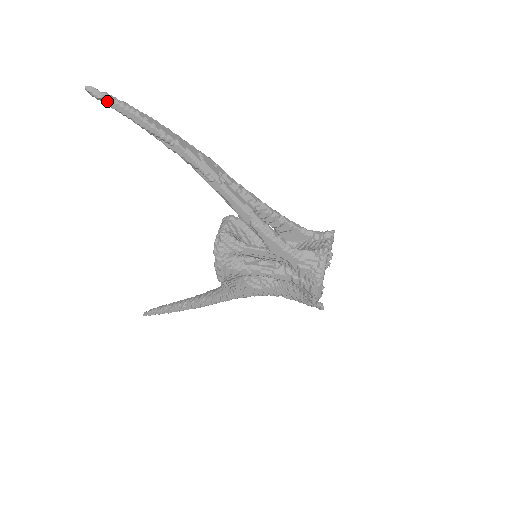
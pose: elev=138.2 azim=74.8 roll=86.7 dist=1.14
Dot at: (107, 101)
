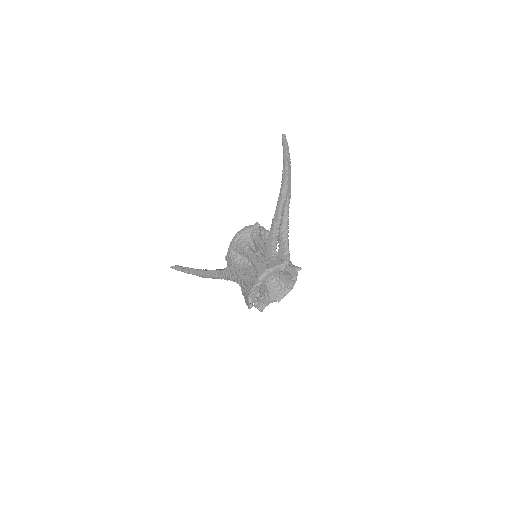
Dot at: (284, 142)
